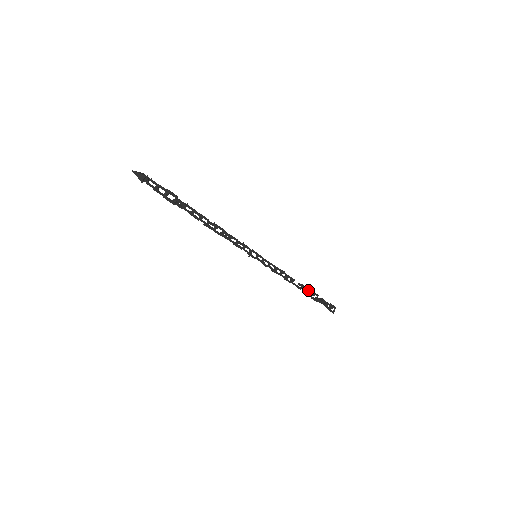
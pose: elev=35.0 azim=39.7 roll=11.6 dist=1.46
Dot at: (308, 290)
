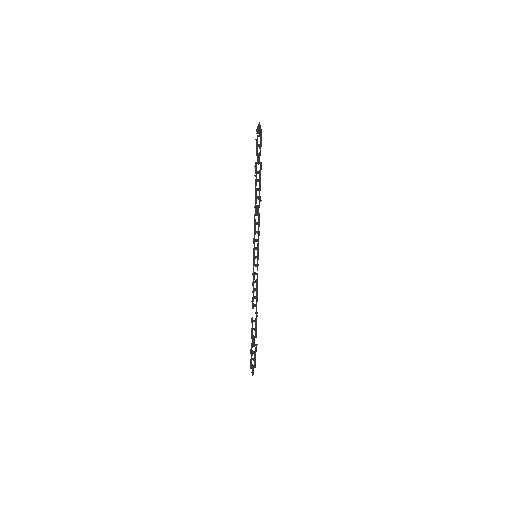
Dot at: (256, 327)
